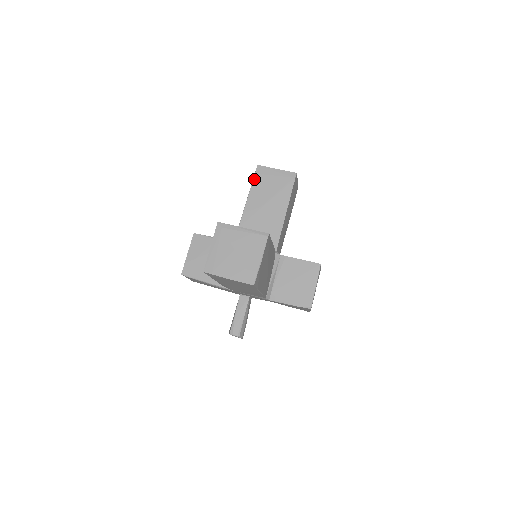
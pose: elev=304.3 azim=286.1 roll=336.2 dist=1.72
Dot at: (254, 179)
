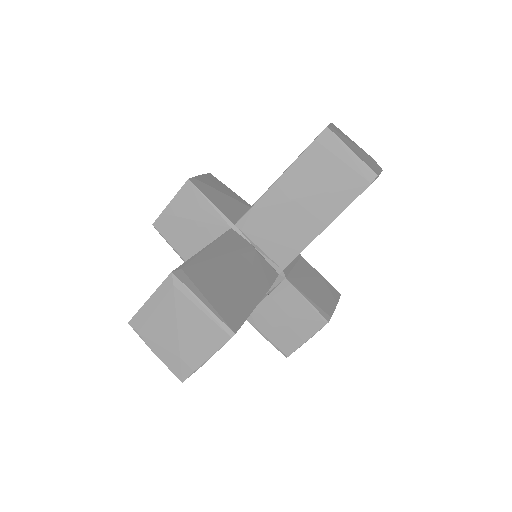
Dot at: (308, 148)
